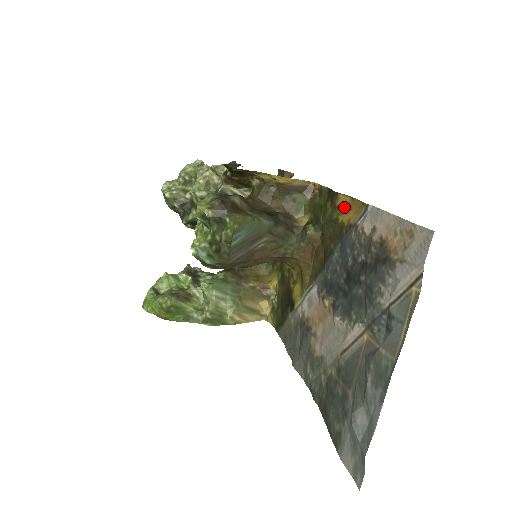
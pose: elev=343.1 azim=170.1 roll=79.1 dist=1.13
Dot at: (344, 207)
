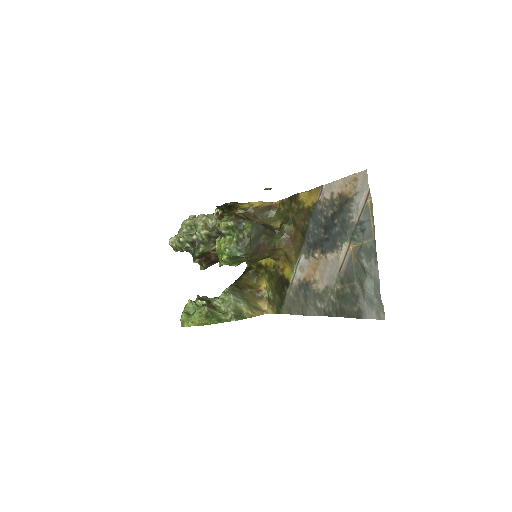
Dot at: (306, 198)
